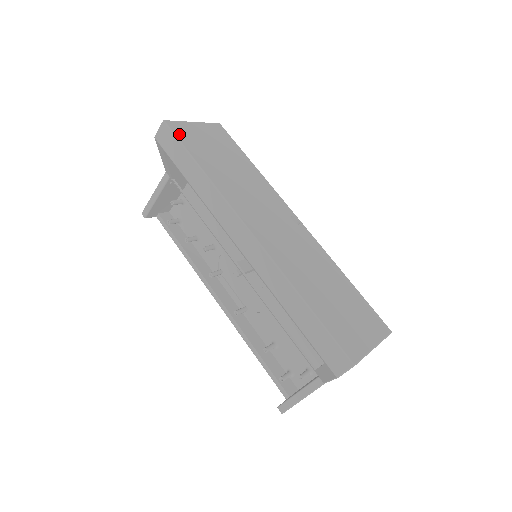
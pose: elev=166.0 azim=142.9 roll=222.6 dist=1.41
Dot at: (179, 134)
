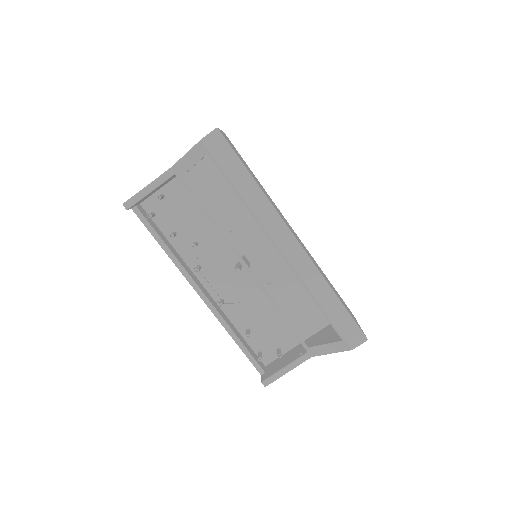
Dot at: (229, 144)
